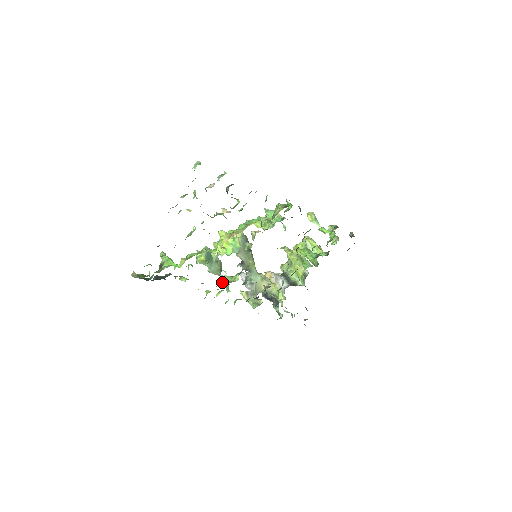
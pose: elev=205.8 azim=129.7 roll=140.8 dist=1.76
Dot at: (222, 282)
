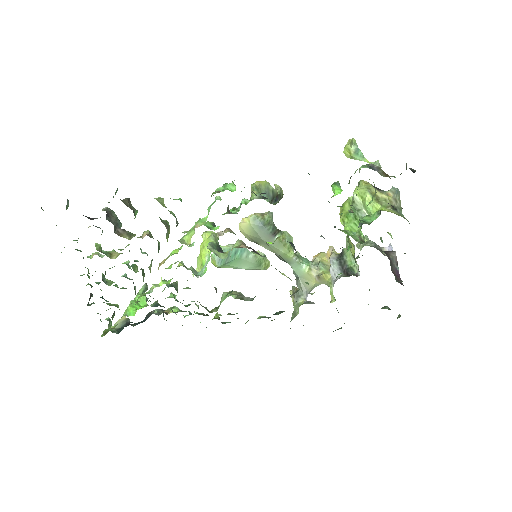
Dot at: occluded
